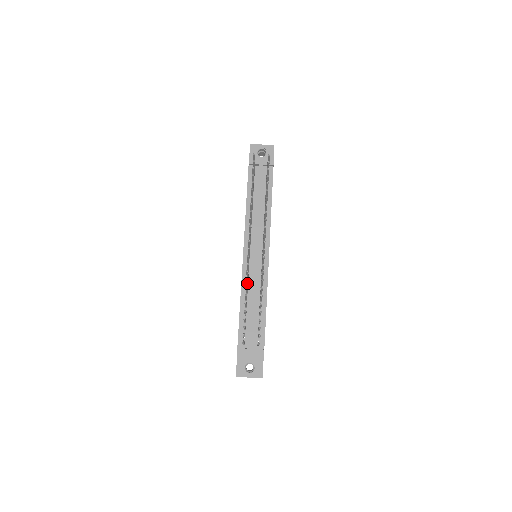
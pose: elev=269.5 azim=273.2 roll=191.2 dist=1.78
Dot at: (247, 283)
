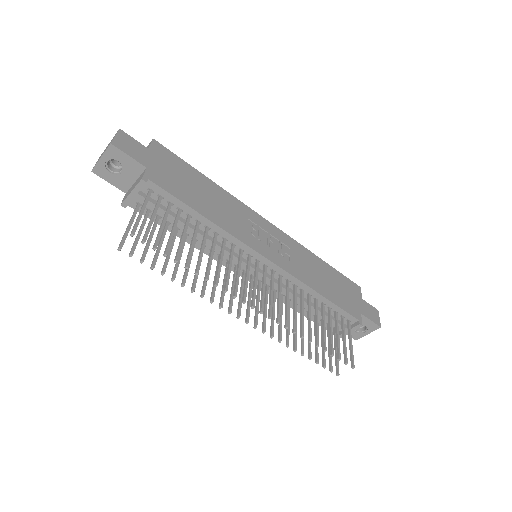
Dot at: (281, 314)
